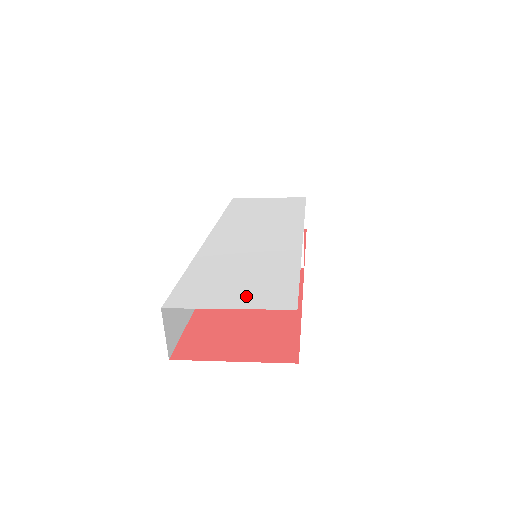
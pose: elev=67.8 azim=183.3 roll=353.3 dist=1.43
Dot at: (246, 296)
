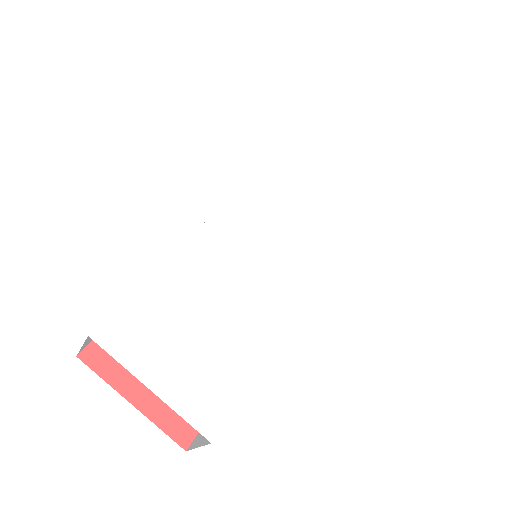
Dot at: (183, 377)
